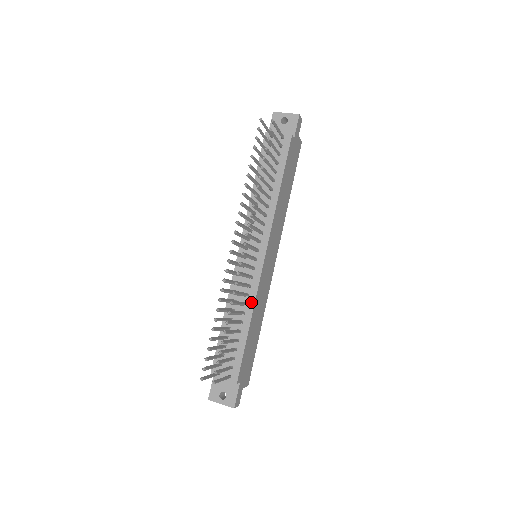
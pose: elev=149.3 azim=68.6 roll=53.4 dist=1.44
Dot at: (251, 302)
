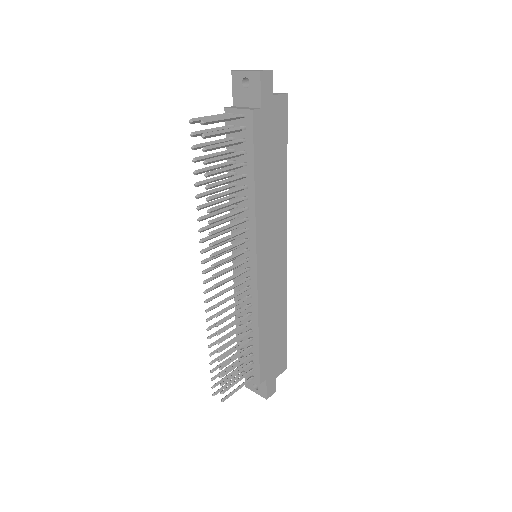
Dot at: (255, 312)
